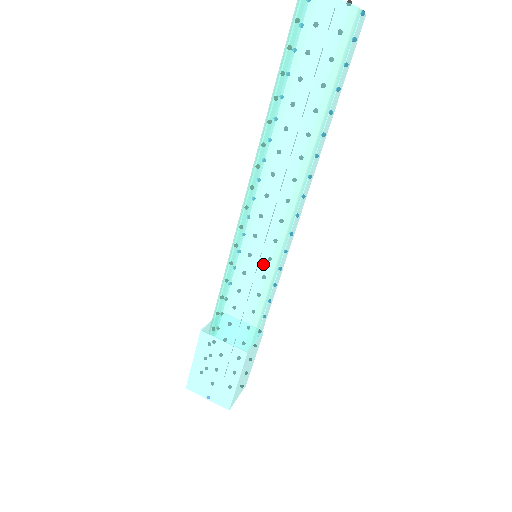
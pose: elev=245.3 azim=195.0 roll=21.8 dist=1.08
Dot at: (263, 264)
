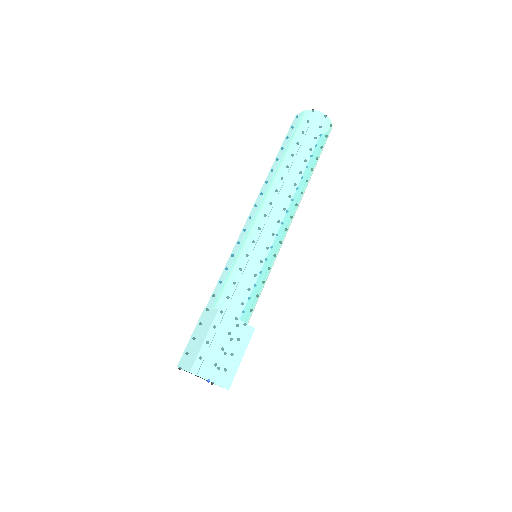
Dot at: (274, 257)
